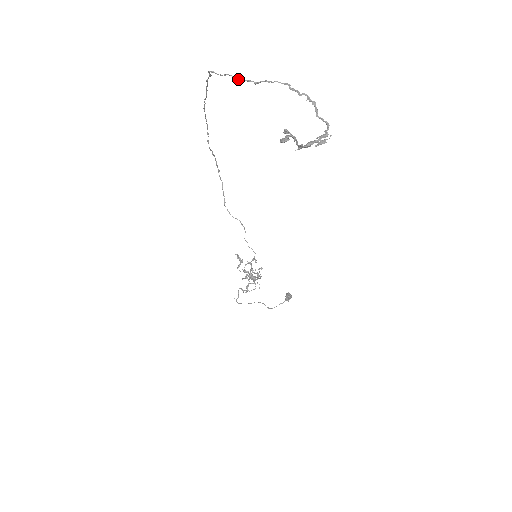
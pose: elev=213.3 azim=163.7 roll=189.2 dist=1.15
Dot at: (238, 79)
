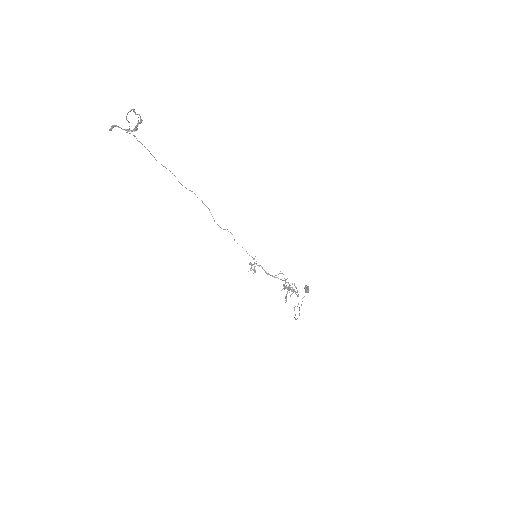
Dot at: (129, 126)
